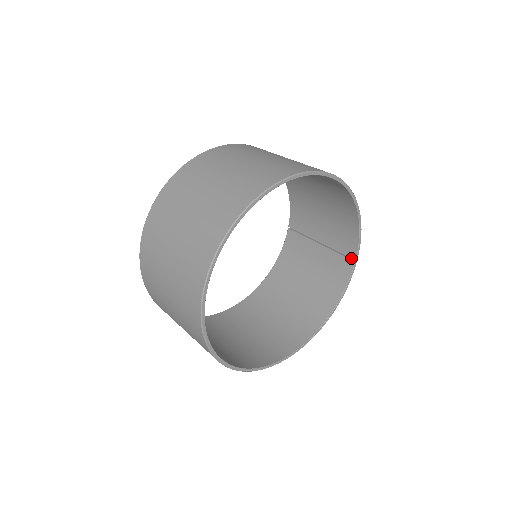
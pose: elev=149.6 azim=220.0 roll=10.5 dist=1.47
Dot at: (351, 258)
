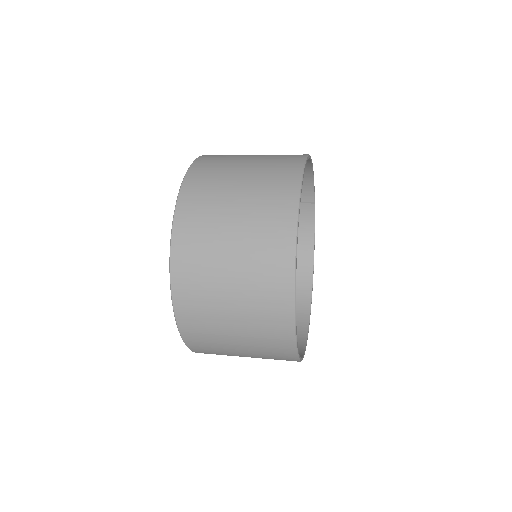
Dot at: (308, 202)
